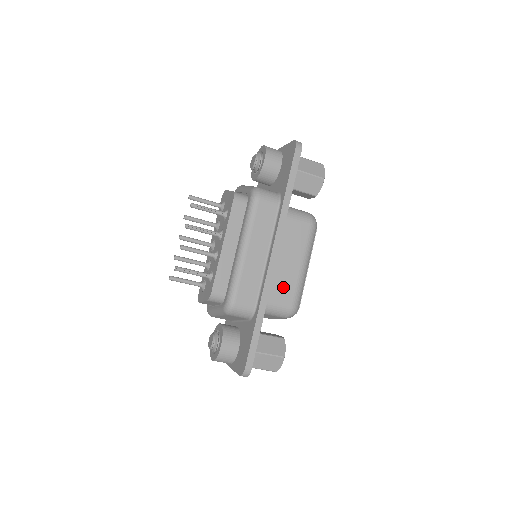
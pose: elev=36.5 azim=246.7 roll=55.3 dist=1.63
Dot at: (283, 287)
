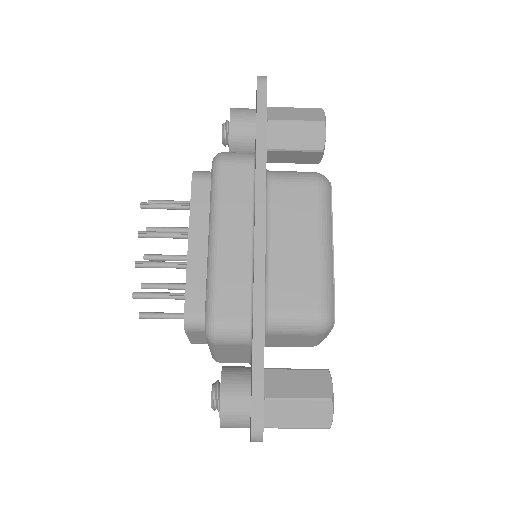
Dot at: (296, 284)
